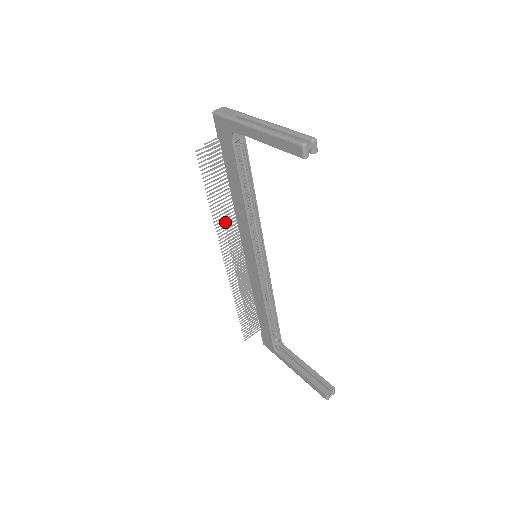
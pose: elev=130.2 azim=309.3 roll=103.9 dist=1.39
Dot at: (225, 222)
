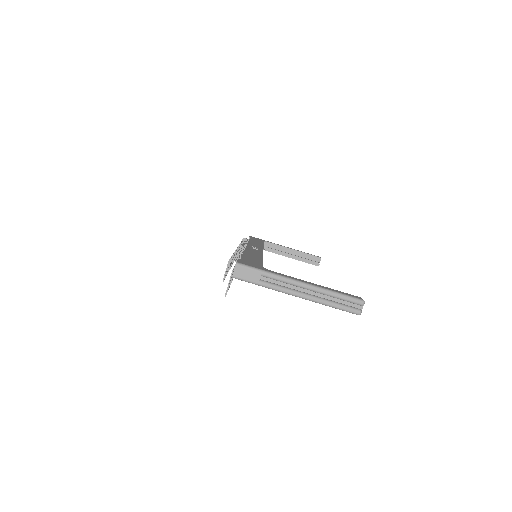
Dot at: occluded
